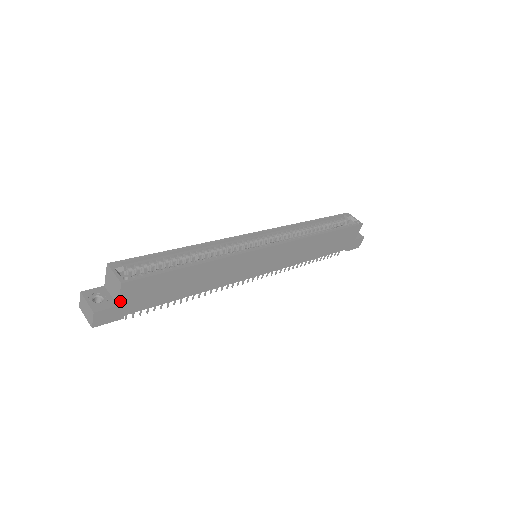
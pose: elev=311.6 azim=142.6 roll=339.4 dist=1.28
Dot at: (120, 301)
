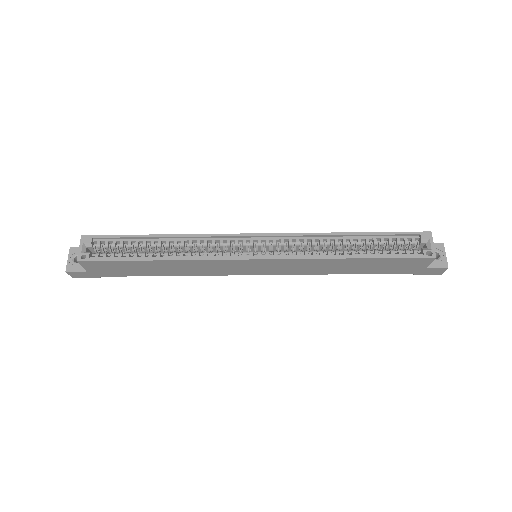
Dot at: (87, 269)
